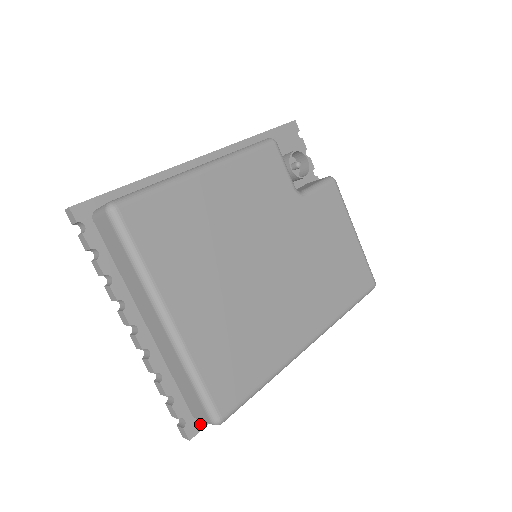
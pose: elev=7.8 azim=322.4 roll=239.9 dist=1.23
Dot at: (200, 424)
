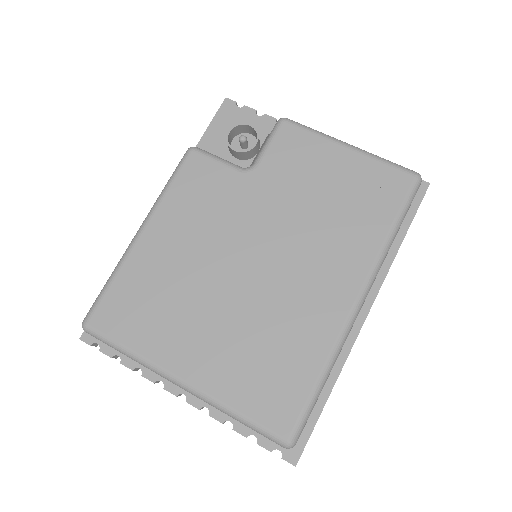
Dot at: (298, 446)
